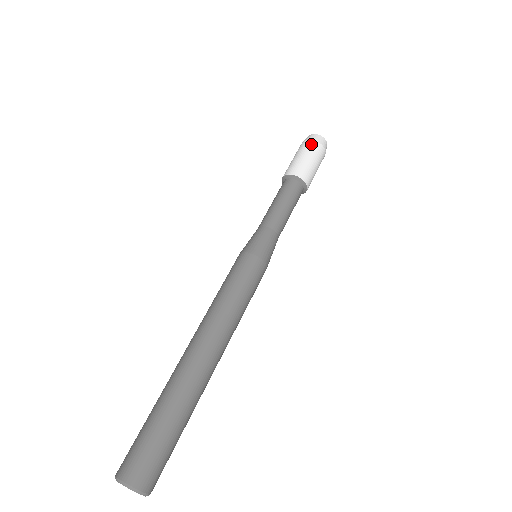
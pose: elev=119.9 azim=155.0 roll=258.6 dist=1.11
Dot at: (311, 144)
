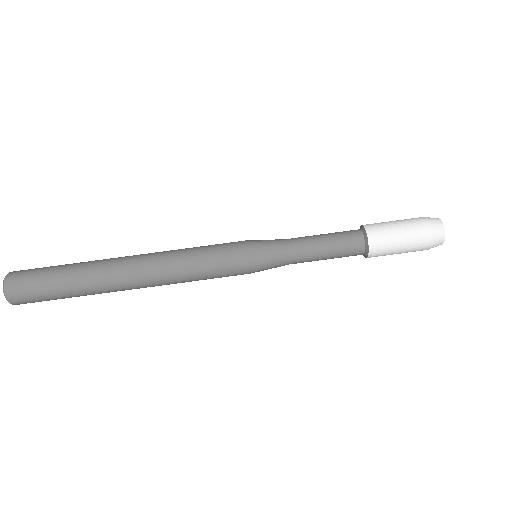
Dot at: (420, 221)
